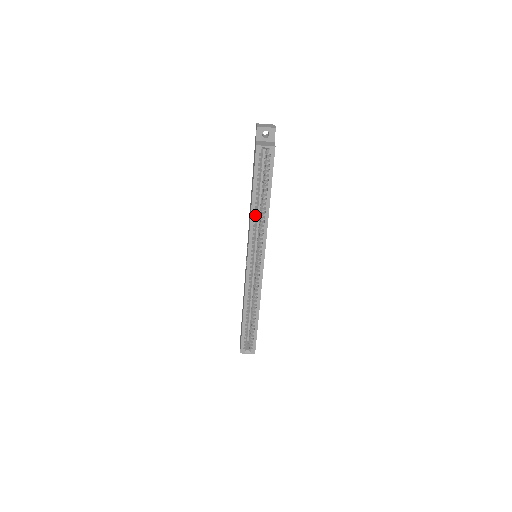
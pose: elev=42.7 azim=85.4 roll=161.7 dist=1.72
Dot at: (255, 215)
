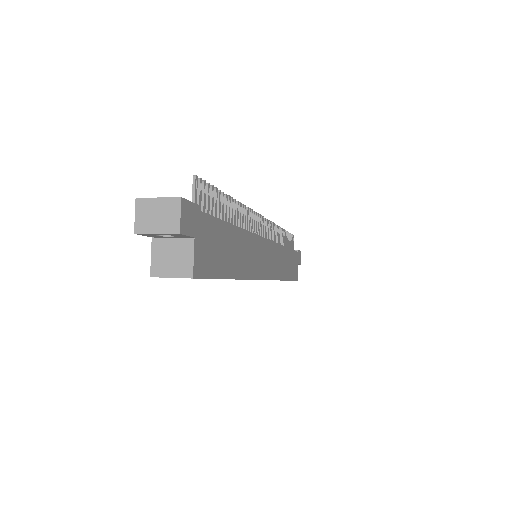
Dot at: occluded
